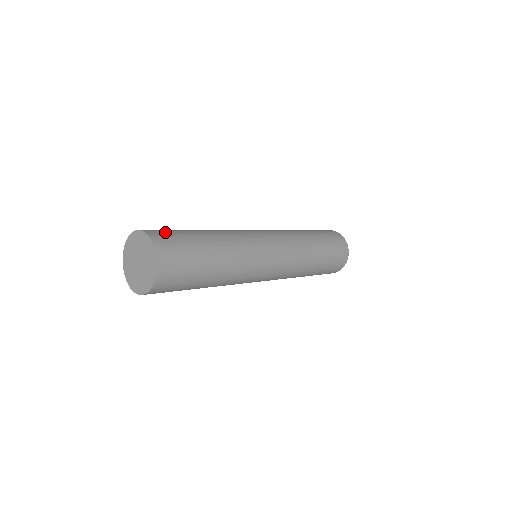
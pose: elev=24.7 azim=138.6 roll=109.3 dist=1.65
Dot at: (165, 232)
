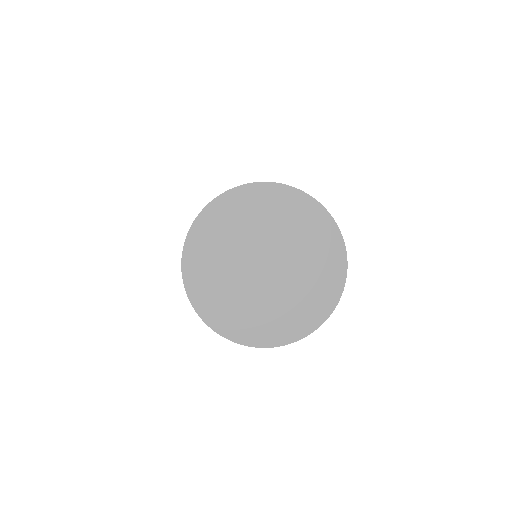
Dot at: occluded
